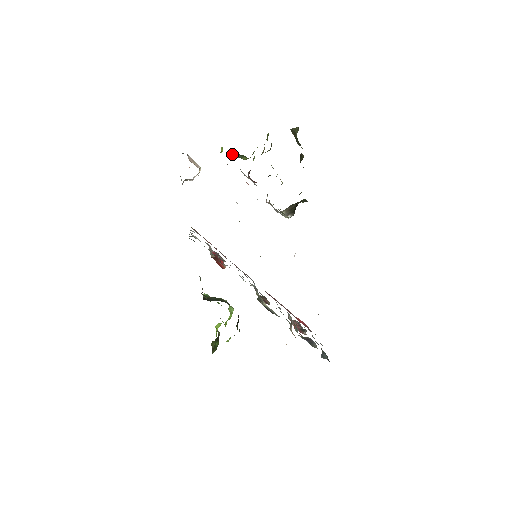
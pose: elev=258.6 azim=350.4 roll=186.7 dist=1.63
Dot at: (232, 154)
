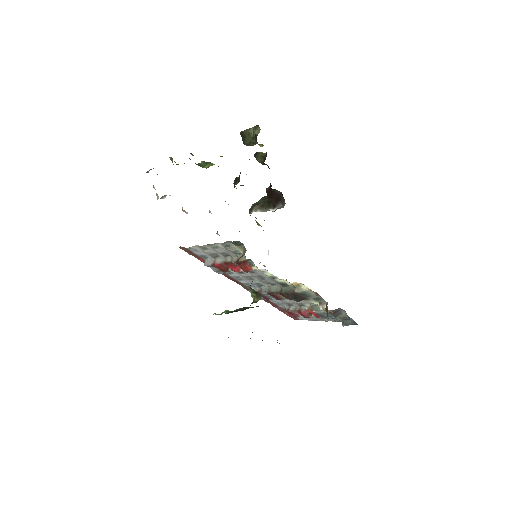
Dot at: (201, 162)
